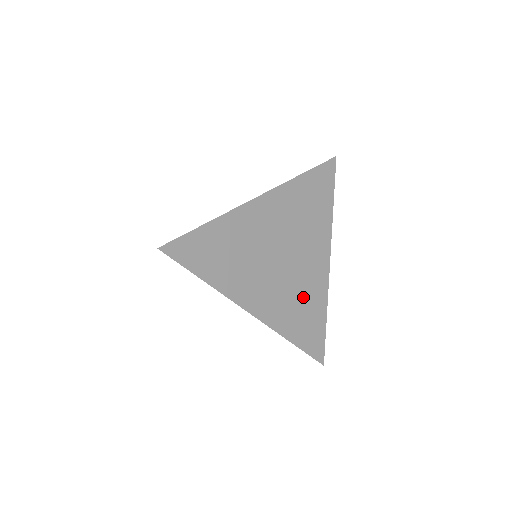
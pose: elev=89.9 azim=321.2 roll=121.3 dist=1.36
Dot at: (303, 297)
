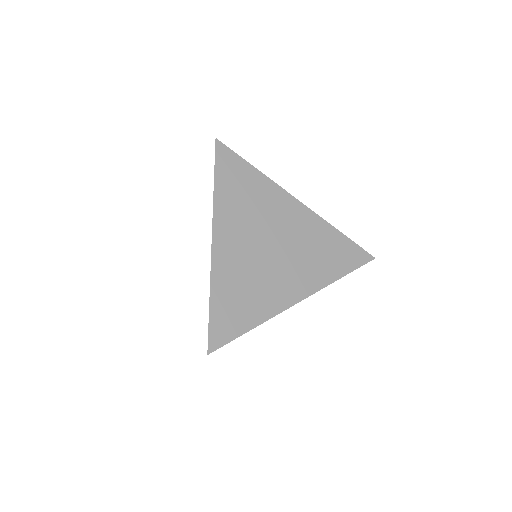
Dot at: occluded
